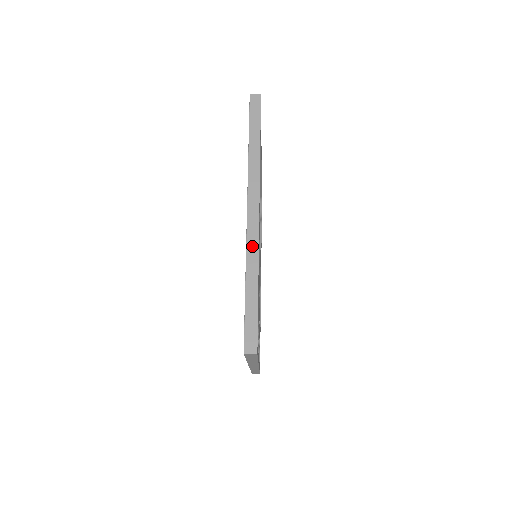
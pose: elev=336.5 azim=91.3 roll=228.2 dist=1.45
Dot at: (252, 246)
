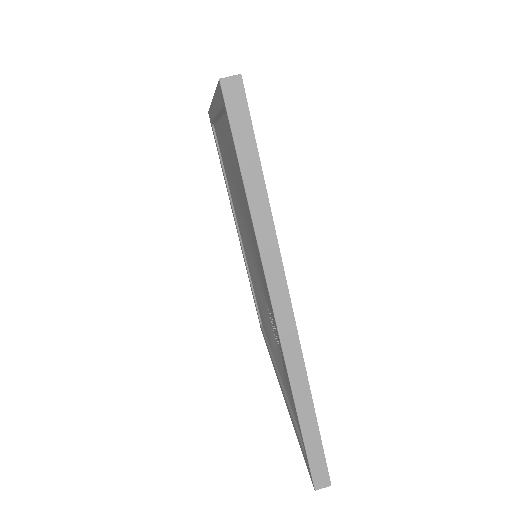
Dot at: (294, 363)
